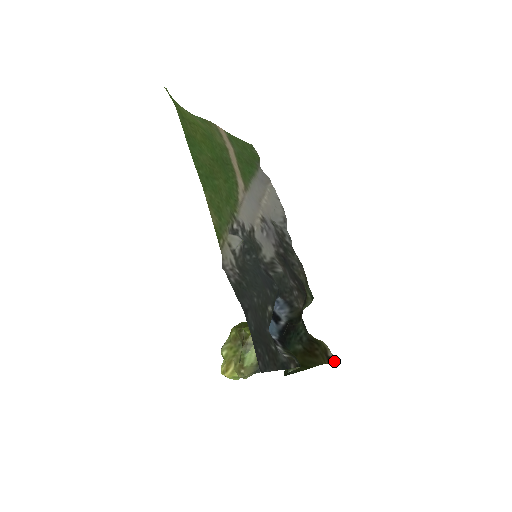
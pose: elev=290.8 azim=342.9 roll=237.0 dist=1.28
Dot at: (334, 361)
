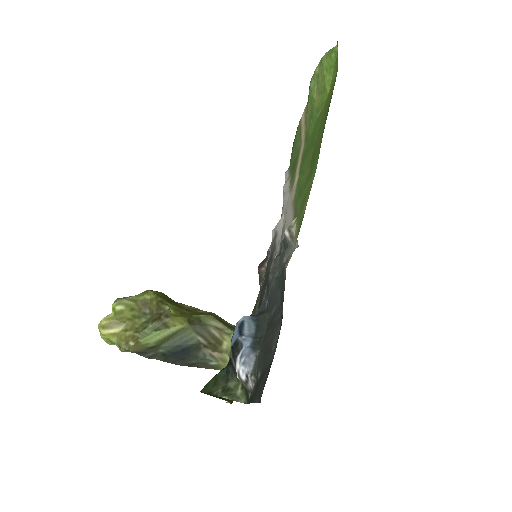
Dot at: occluded
